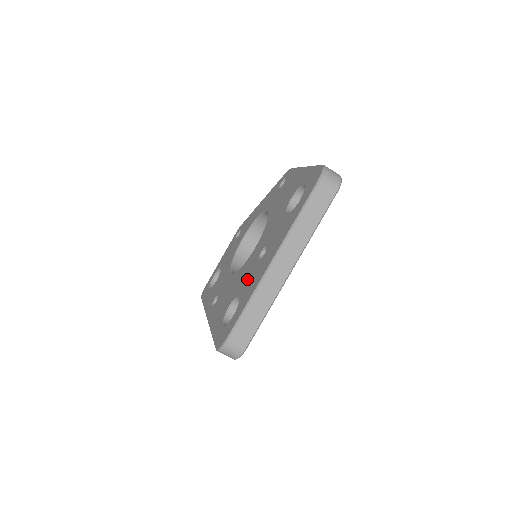
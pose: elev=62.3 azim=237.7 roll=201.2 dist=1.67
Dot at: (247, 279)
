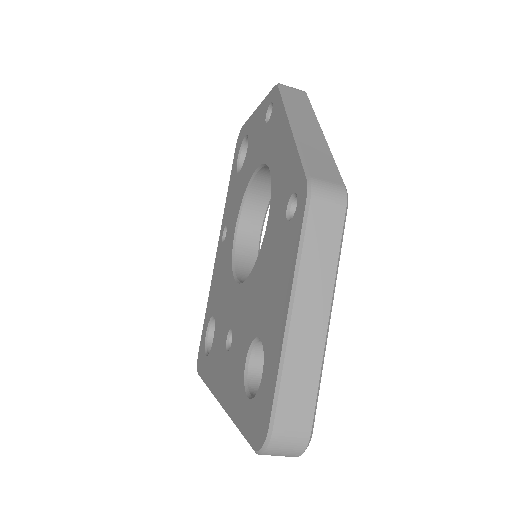
Dot at: (219, 334)
